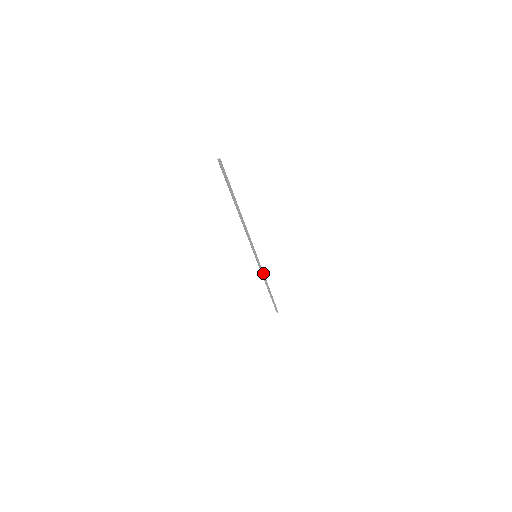
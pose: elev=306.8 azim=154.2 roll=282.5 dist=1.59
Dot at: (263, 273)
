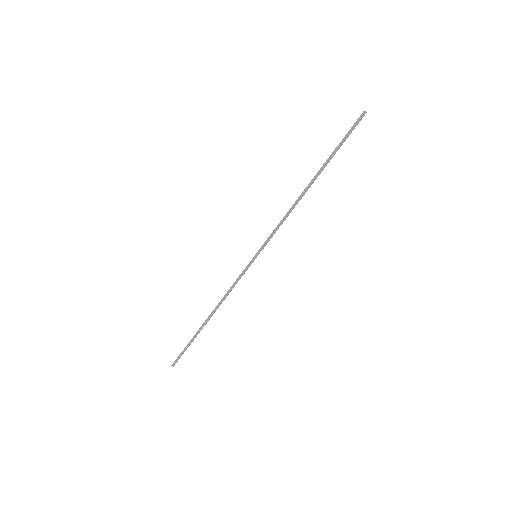
Dot at: (233, 287)
